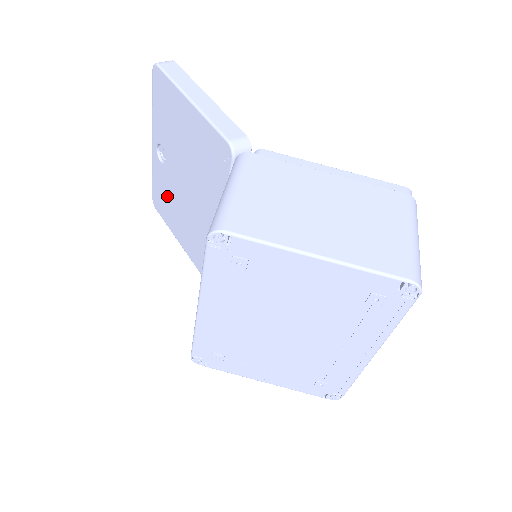
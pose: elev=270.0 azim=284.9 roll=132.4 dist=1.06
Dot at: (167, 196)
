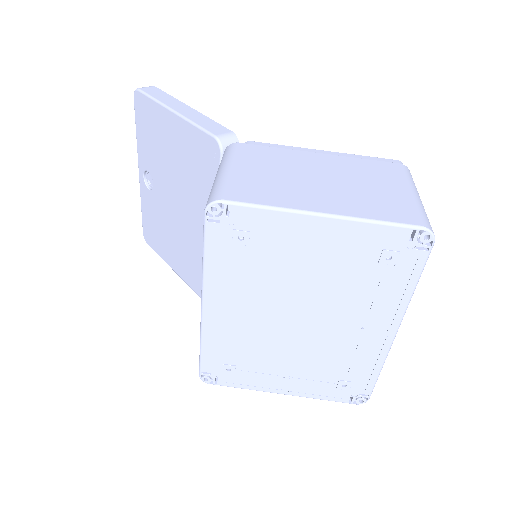
Dot at: (158, 224)
